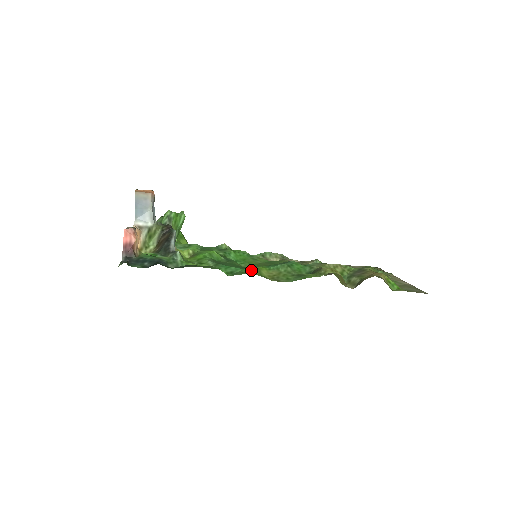
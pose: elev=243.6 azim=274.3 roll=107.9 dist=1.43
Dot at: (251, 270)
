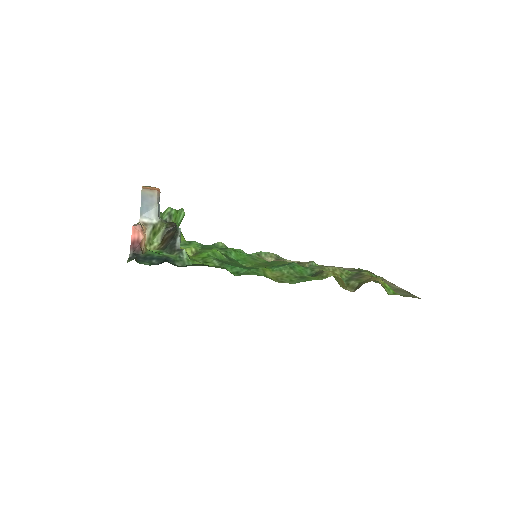
Dot at: (256, 271)
